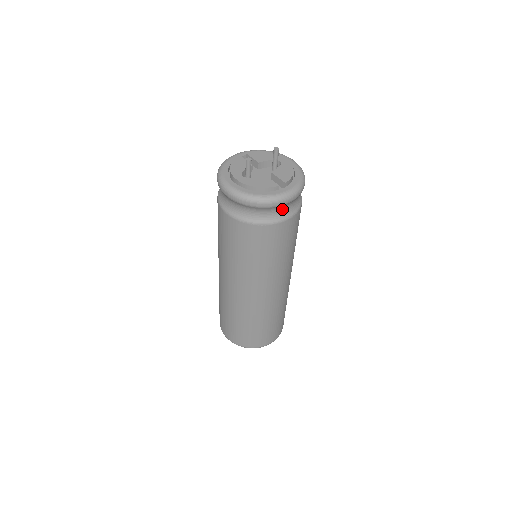
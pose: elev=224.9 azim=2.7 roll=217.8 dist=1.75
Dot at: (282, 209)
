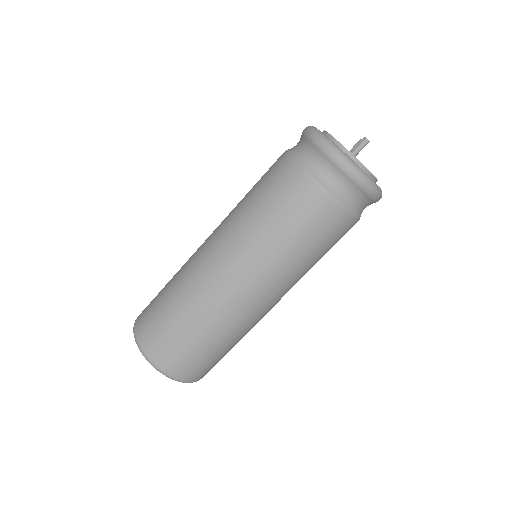
Dot at: occluded
